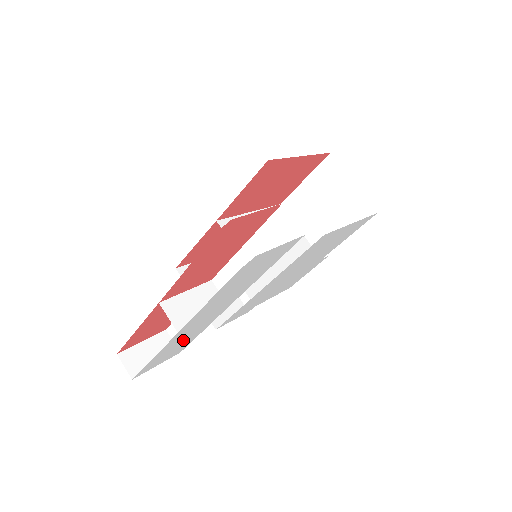
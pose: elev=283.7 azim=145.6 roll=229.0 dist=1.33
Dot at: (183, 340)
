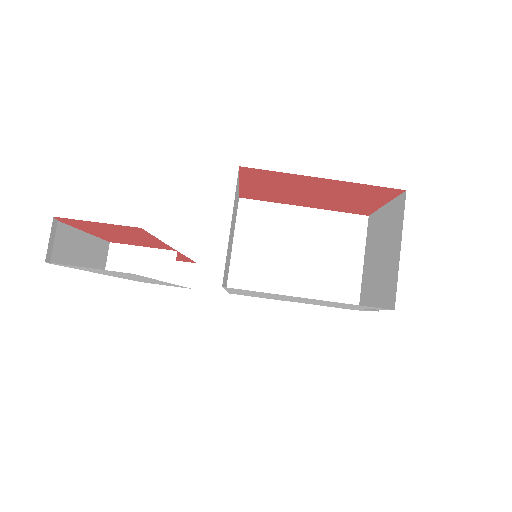
Dot at: (154, 282)
